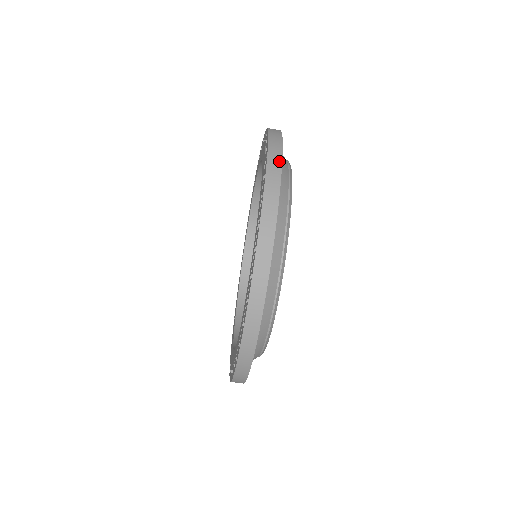
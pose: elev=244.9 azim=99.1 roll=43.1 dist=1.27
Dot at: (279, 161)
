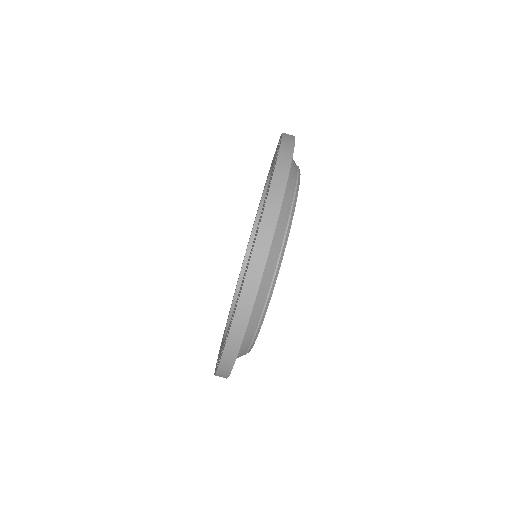
Dot at: occluded
